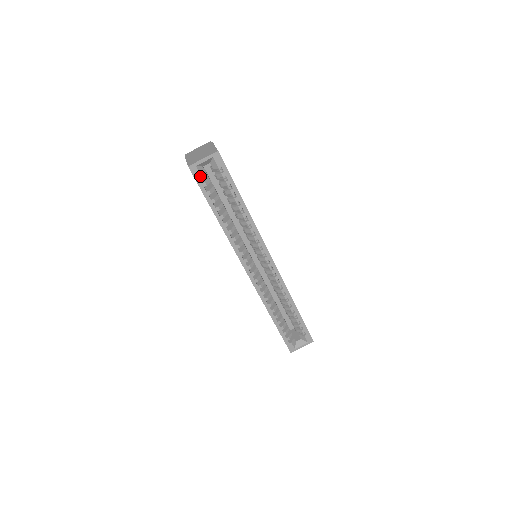
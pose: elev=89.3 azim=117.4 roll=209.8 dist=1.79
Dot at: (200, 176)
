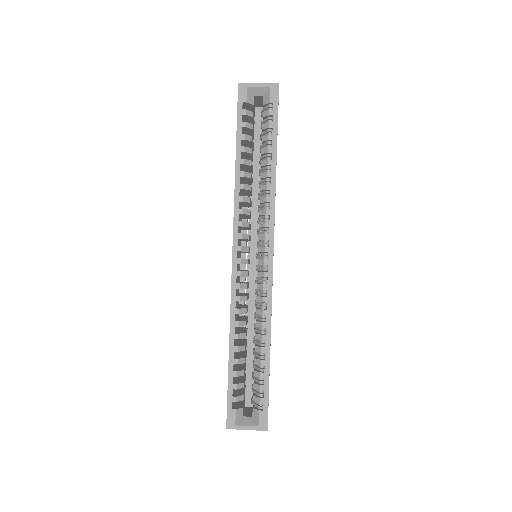
Dot at: (245, 100)
